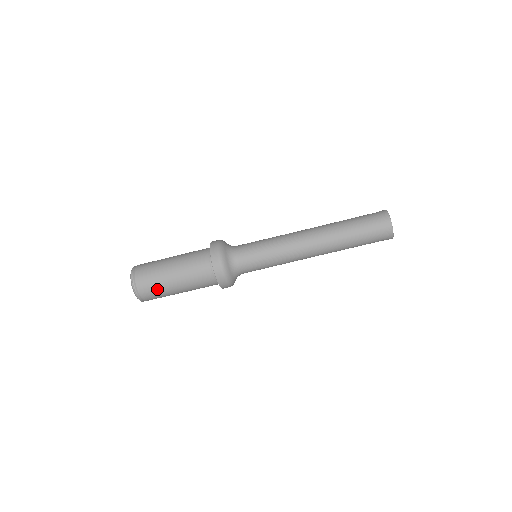
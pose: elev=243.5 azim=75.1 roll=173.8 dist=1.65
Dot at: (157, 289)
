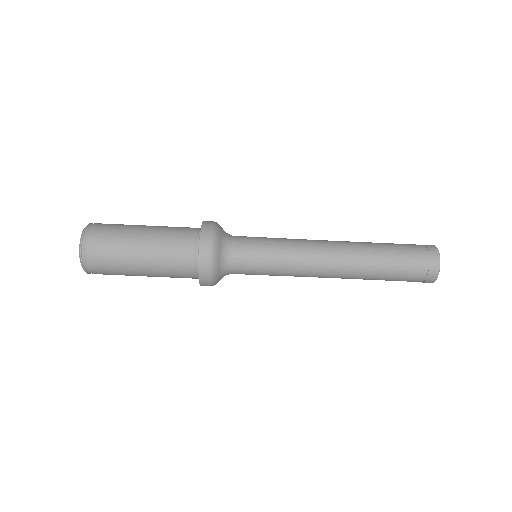
Dot at: (113, 259)
